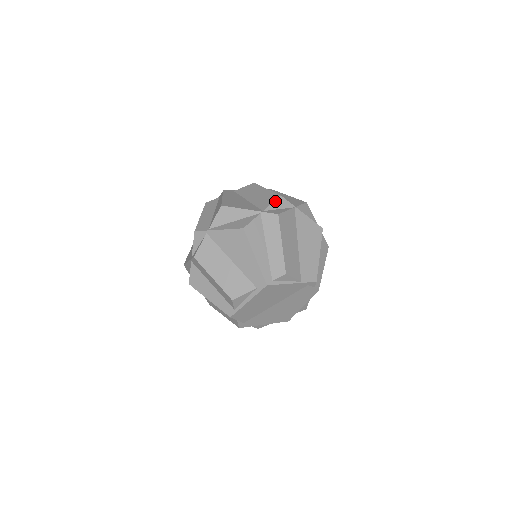
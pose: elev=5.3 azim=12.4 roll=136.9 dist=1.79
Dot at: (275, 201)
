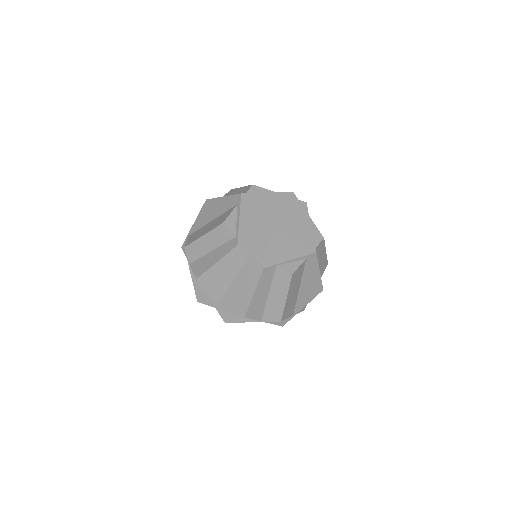
Dot at: occluded
